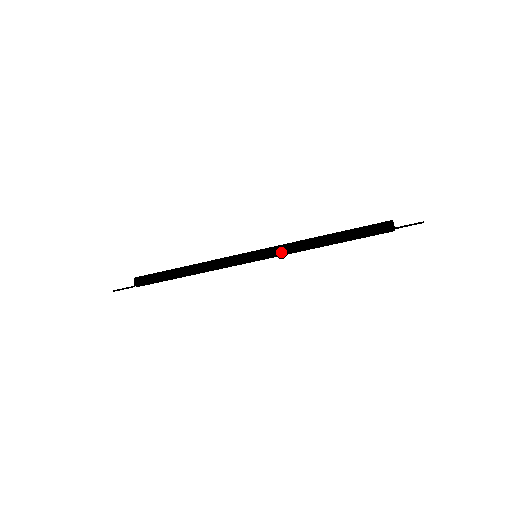
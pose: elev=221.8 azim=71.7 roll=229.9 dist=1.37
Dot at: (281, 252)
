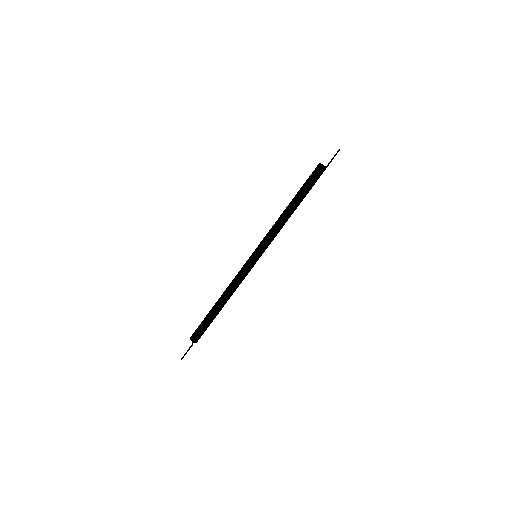
Dot at: (268, 239)
